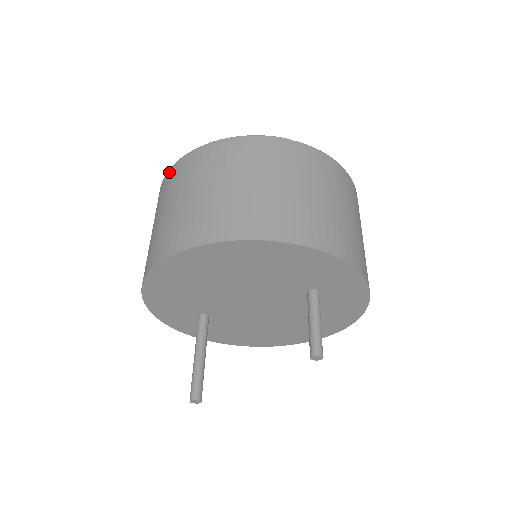
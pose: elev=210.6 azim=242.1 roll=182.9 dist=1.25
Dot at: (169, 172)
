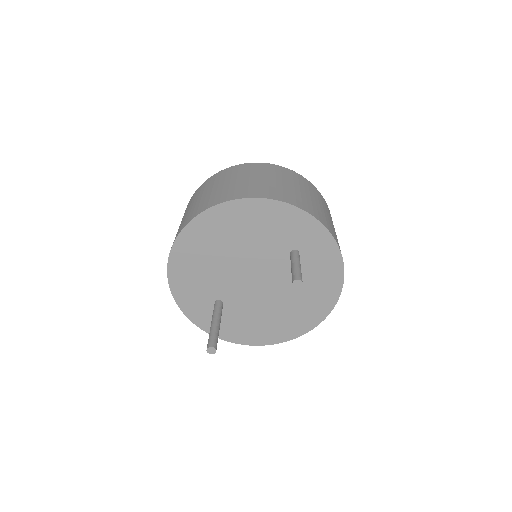
Dot at: occluded
